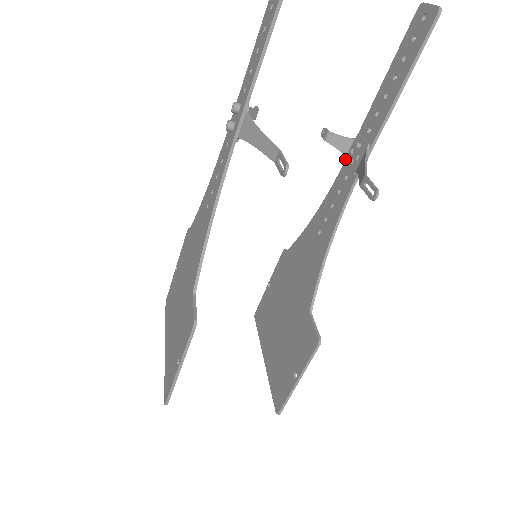
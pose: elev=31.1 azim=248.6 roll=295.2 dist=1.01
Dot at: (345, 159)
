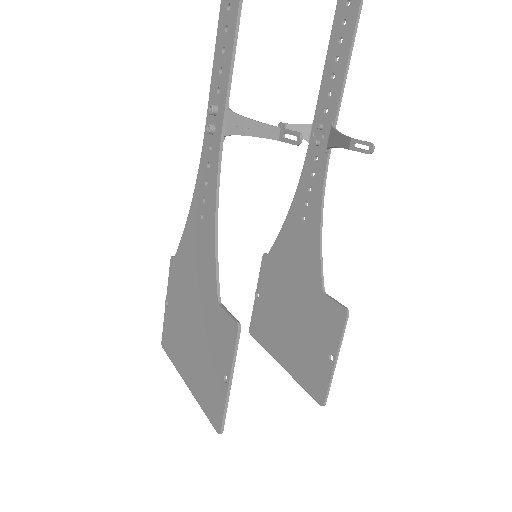
Dot at: (309, 144)
